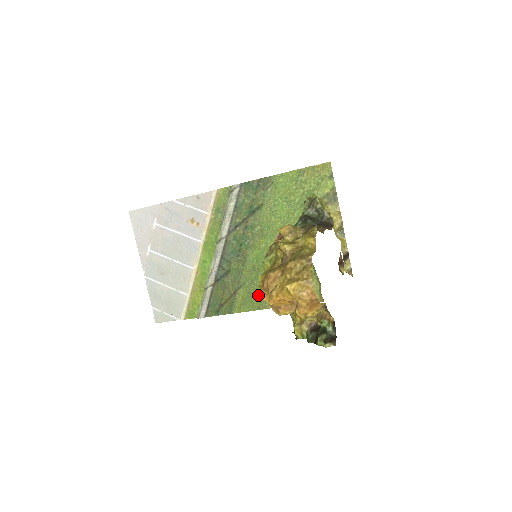
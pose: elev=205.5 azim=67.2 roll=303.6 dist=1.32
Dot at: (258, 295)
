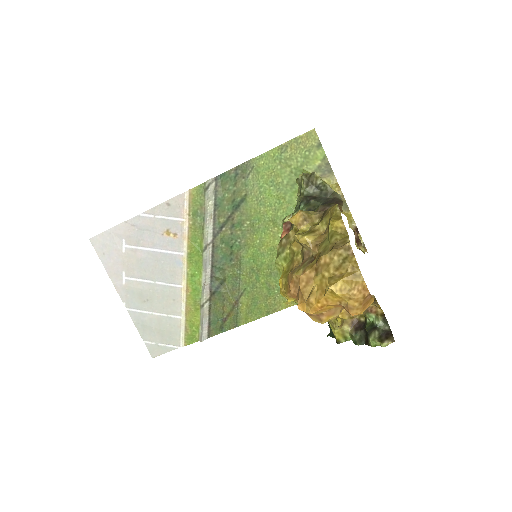
Dot at: (264, 299)
